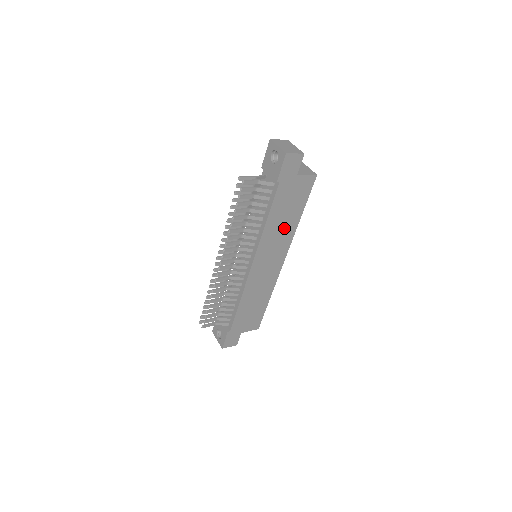
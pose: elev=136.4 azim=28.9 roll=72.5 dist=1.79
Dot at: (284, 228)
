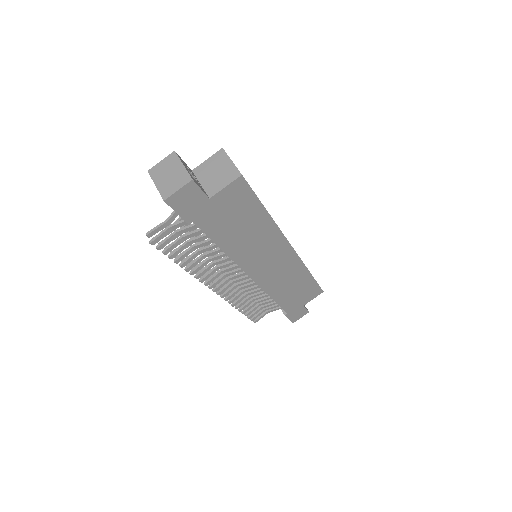
Dot at: (256, 235)
